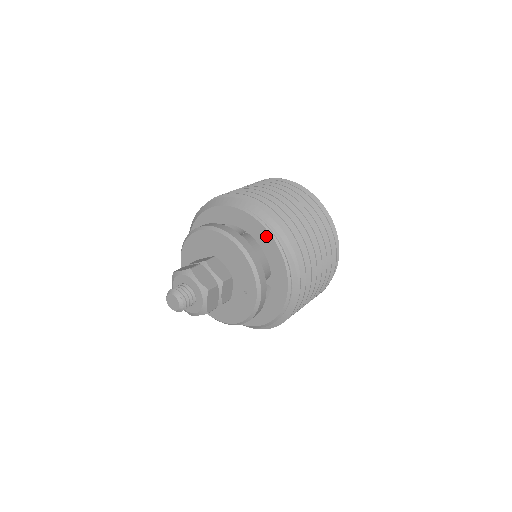
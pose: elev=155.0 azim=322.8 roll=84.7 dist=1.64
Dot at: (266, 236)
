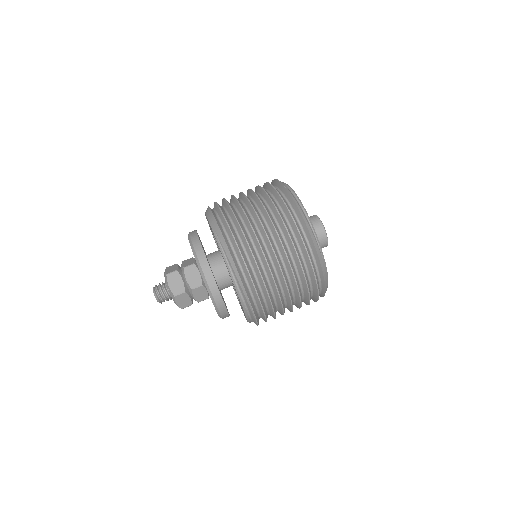
Dot at: (225, 262)
